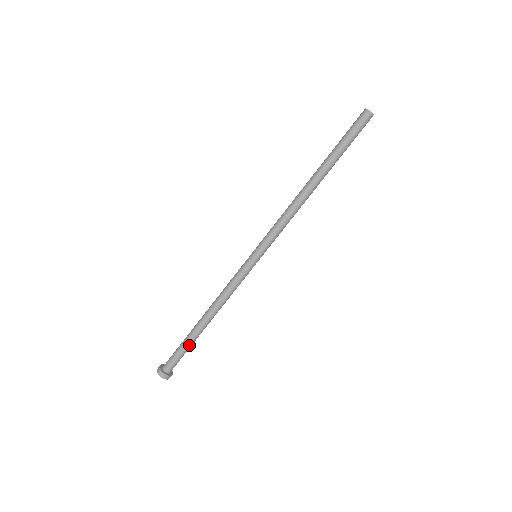
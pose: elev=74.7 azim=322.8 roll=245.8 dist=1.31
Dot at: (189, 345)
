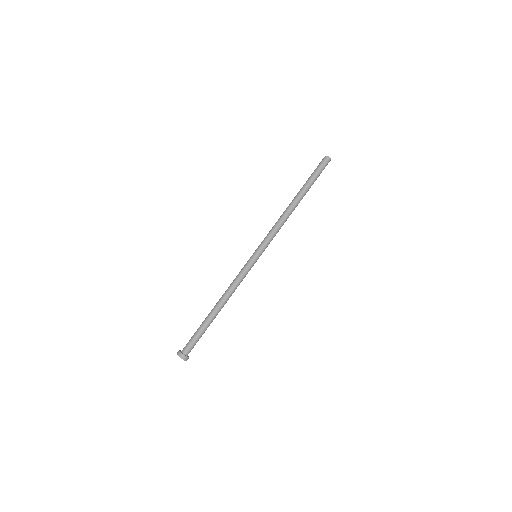
Dot at: (203, 328)
